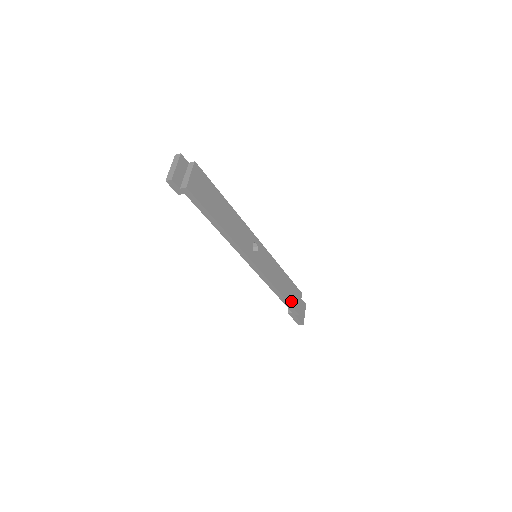
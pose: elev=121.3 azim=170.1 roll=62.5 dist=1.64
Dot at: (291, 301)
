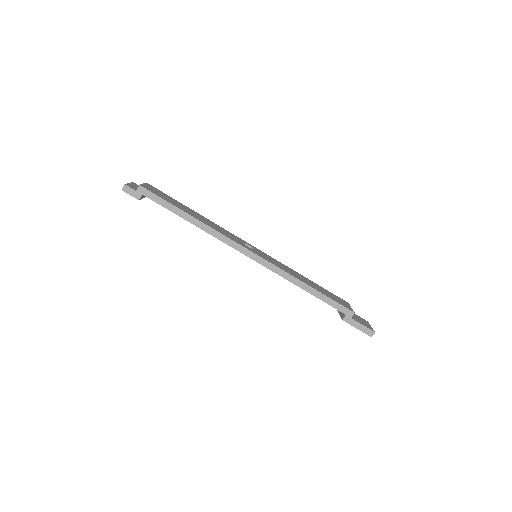
Dot at: (332, 298)
